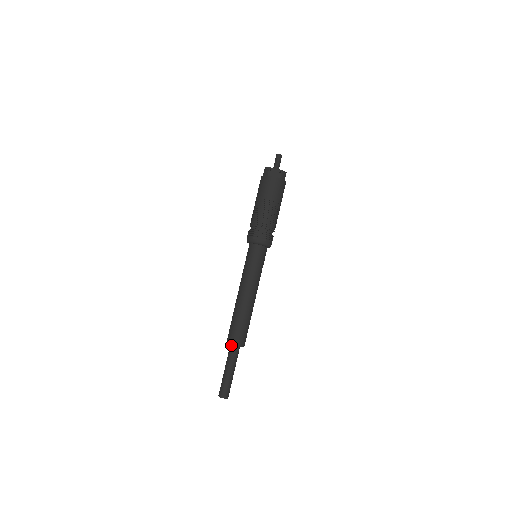
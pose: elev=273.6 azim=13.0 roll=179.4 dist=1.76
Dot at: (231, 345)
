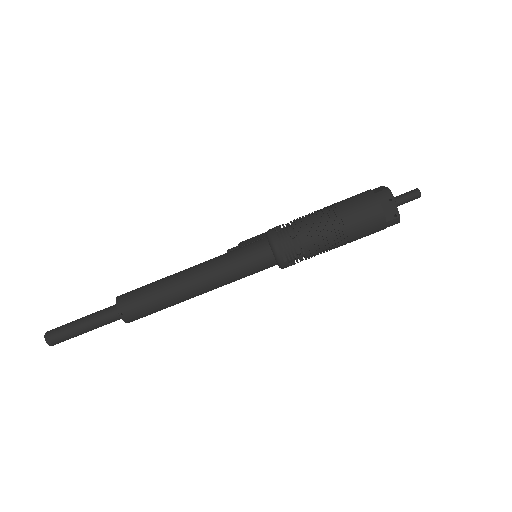
Dot at: (118, 307)
